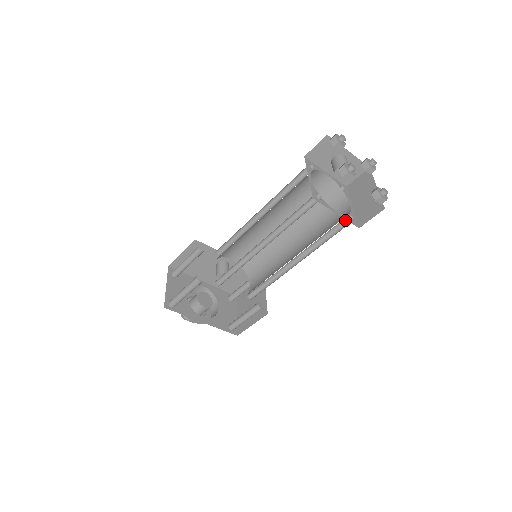
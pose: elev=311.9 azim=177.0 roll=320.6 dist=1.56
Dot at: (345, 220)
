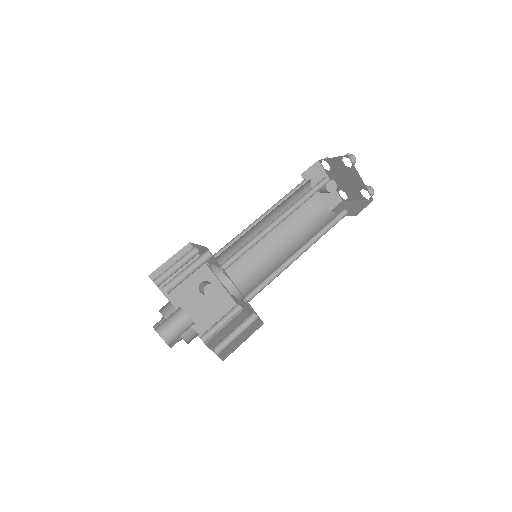
Dot at: (341, 214)
